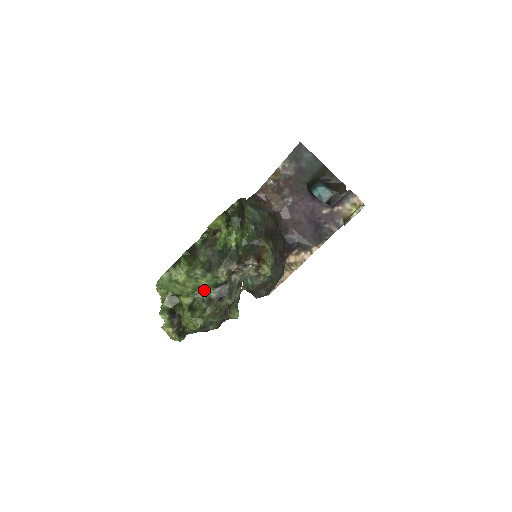
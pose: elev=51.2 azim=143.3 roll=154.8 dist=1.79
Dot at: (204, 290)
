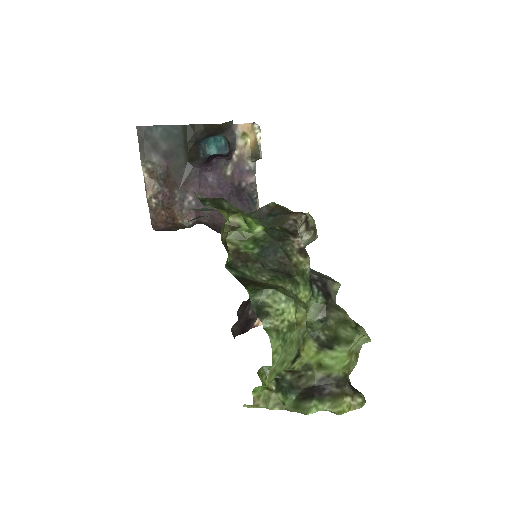
Dot at: (306, 311)
